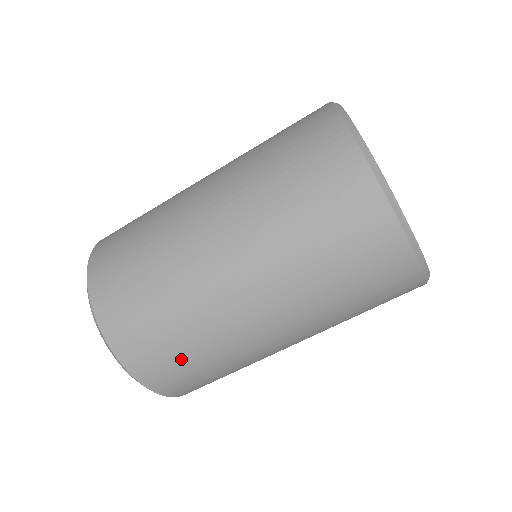
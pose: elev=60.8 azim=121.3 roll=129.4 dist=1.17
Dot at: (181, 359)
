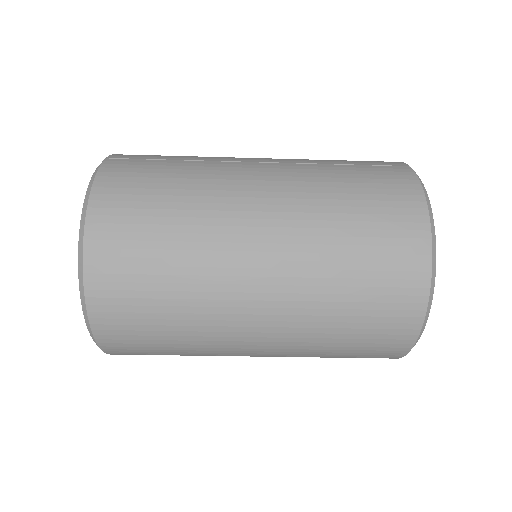
Dot at: occluded
